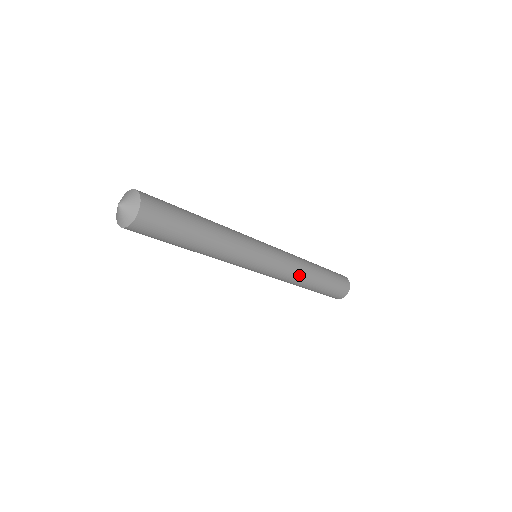
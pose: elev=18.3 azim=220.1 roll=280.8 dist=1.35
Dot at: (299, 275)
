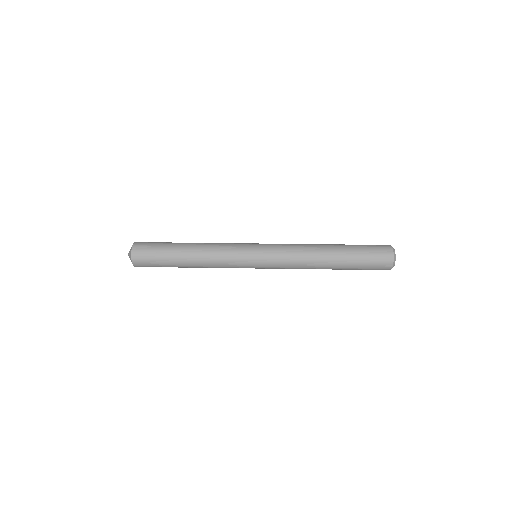
Dot at: (303, 268)
